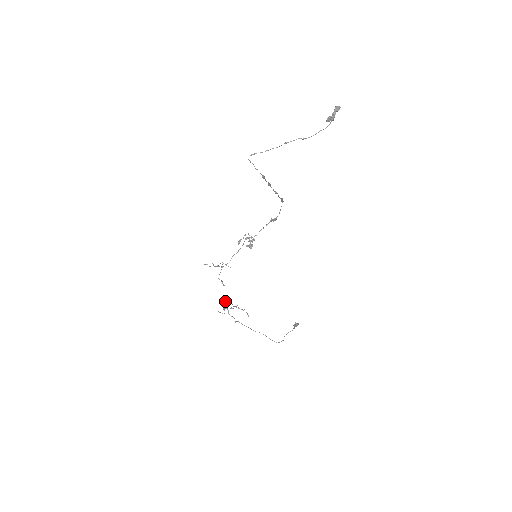
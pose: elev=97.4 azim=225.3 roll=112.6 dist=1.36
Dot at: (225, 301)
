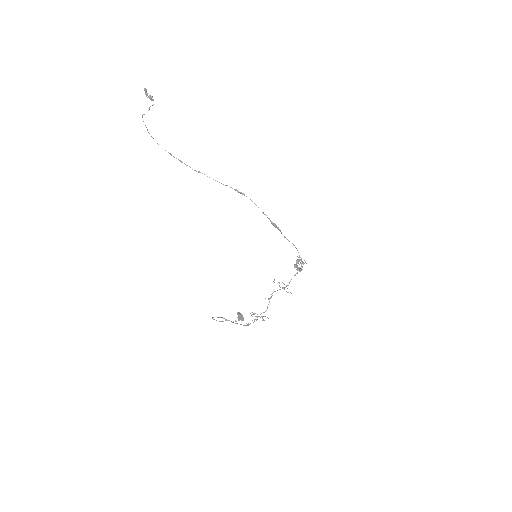
Dot at: (263, 312)
